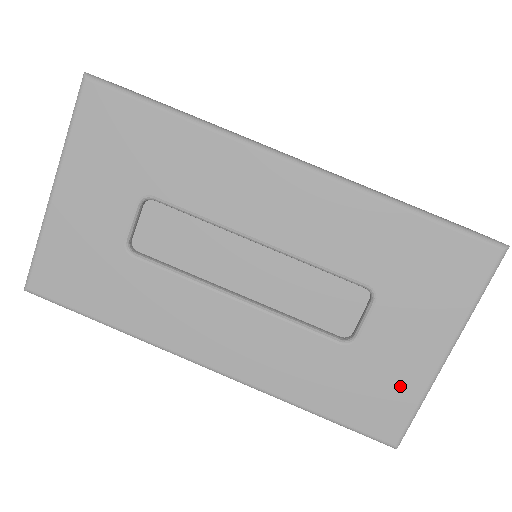
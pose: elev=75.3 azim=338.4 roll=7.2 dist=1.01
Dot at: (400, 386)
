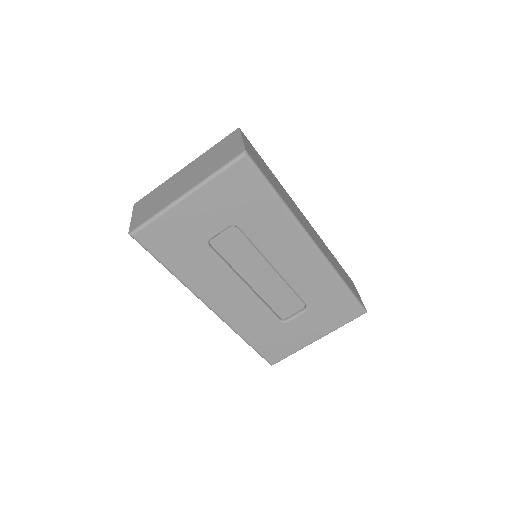
Dot at: (291, 345)
